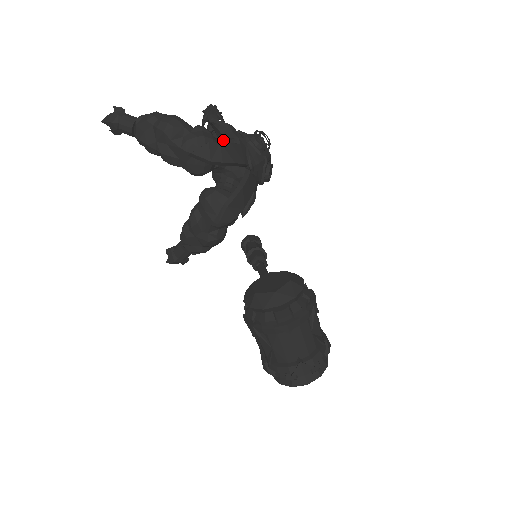
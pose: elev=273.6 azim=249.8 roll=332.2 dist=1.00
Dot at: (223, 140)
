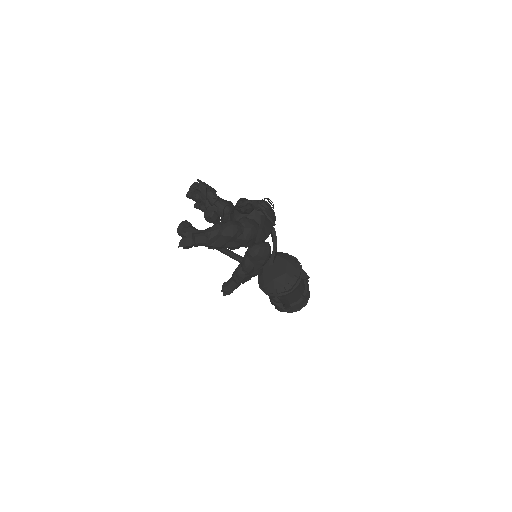
Dot at: (248, 215)
